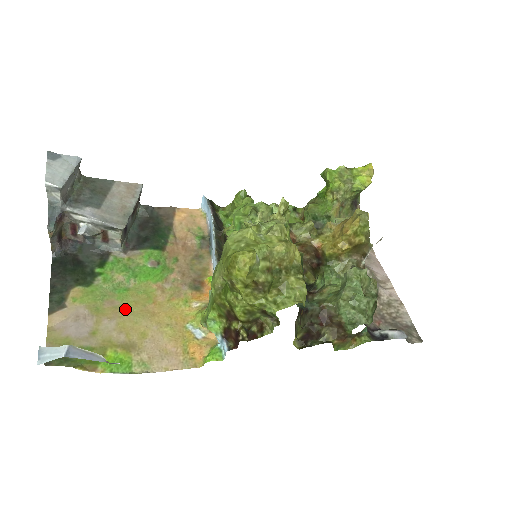
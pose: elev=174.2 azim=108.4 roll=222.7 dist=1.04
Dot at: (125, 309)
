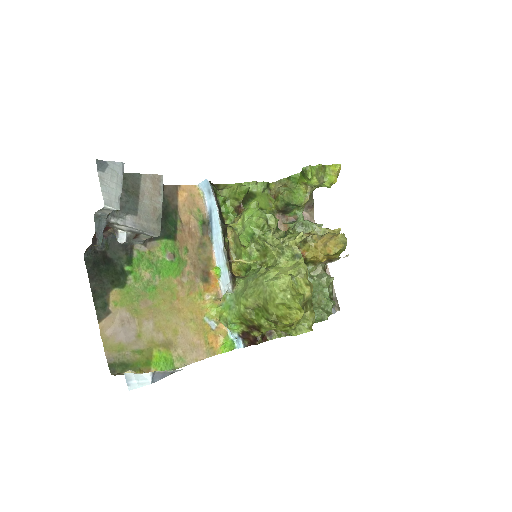
Dot at: (157, 308)
